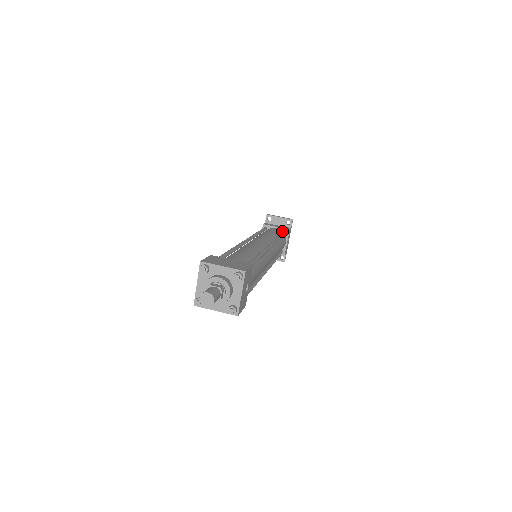
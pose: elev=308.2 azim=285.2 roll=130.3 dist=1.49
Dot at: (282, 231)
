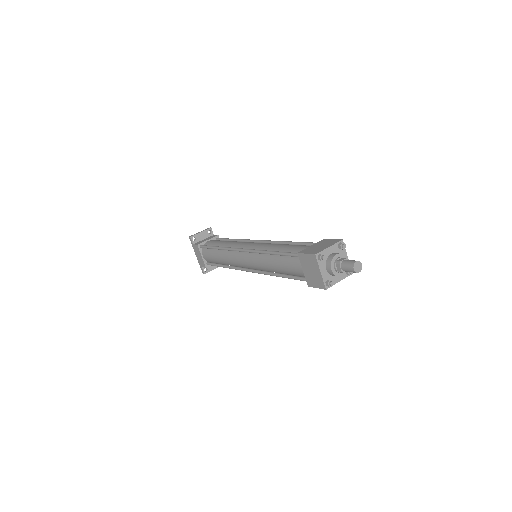
Dot at: occluded
